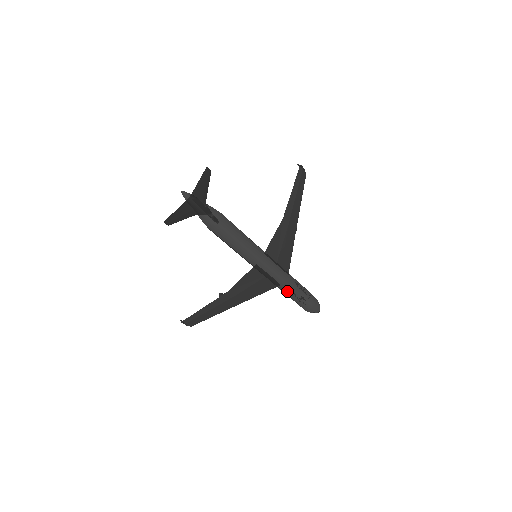
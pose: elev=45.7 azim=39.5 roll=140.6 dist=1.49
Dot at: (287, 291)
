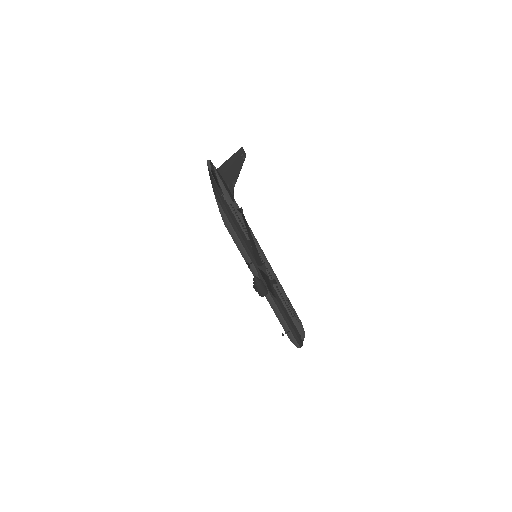
Dot at: (285, 300)
